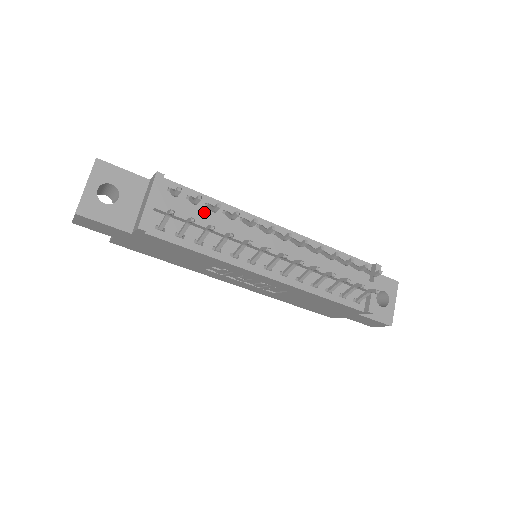
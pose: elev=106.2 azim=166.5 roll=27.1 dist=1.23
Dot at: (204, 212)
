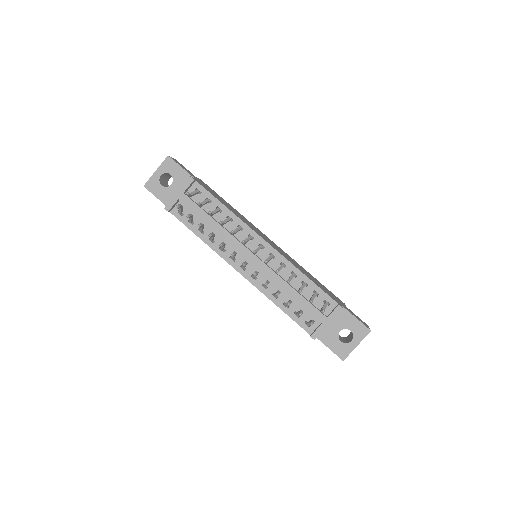
Dot at: occluded
